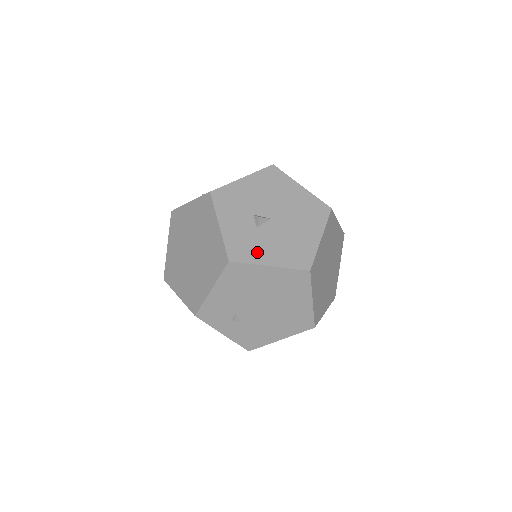
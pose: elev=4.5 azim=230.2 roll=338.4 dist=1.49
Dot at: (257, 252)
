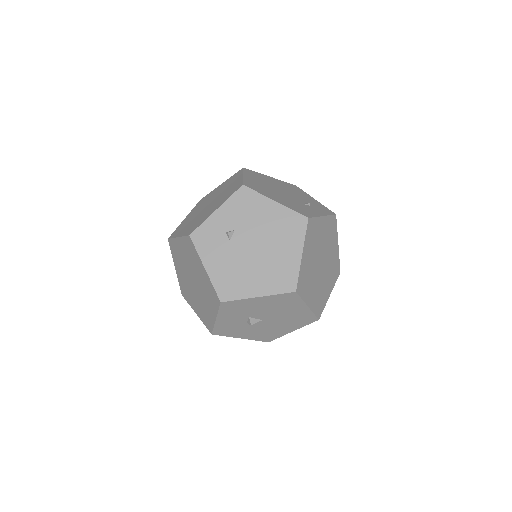
Dot at: (237, 333)
